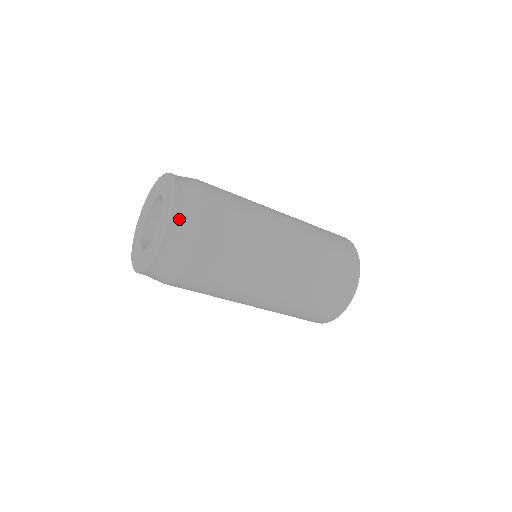
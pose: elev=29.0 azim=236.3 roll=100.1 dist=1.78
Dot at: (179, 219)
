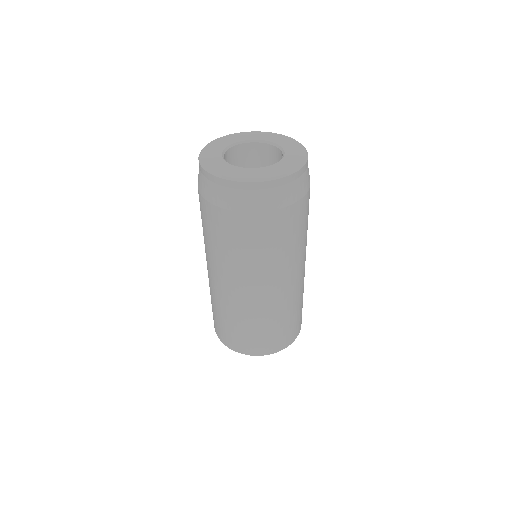
Dot at: (303, 174)
